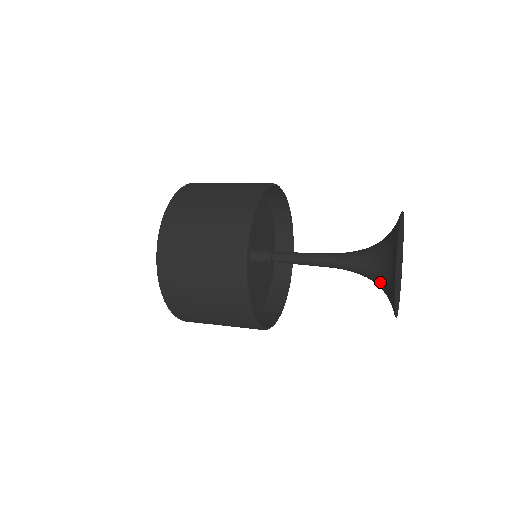
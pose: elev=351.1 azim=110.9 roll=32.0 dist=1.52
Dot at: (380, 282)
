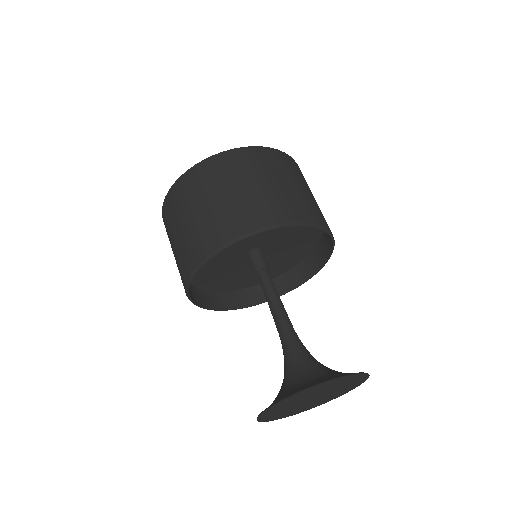
Dot at: (281, 388)
